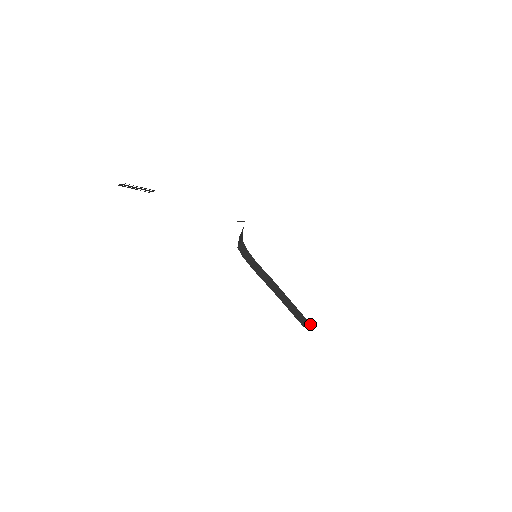
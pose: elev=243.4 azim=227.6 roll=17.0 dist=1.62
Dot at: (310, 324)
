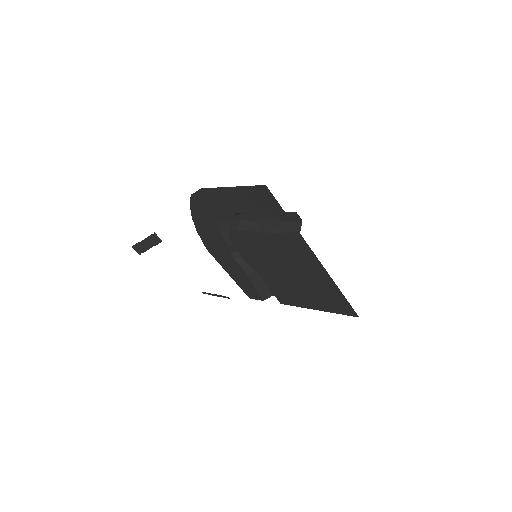
Dot at: occluded
